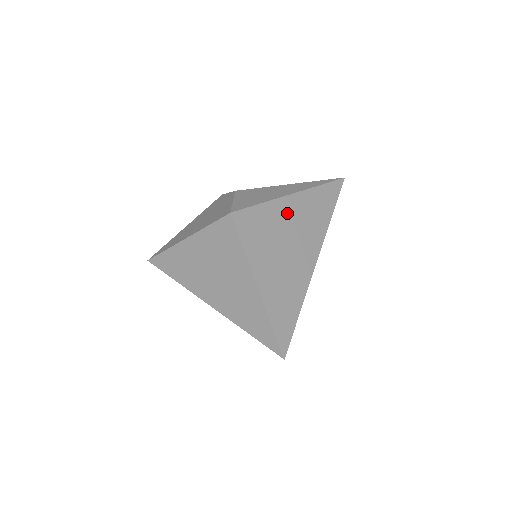
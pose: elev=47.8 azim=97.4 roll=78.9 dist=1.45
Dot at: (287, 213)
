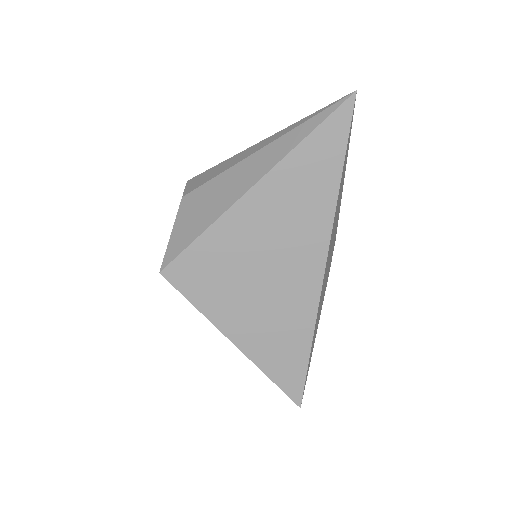
Dot at: (249, 226)
